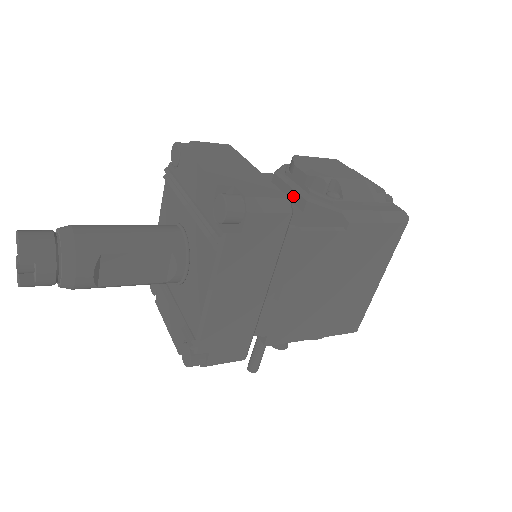
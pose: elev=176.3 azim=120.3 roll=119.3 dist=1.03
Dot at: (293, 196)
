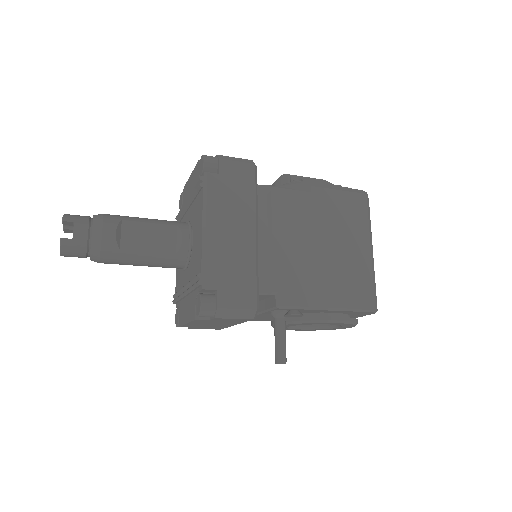
Dot at: occluded
